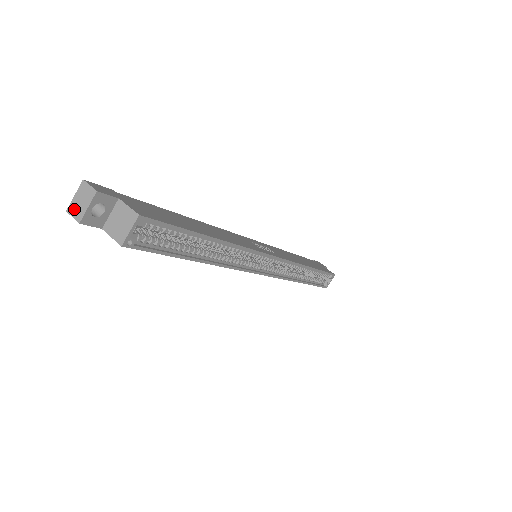
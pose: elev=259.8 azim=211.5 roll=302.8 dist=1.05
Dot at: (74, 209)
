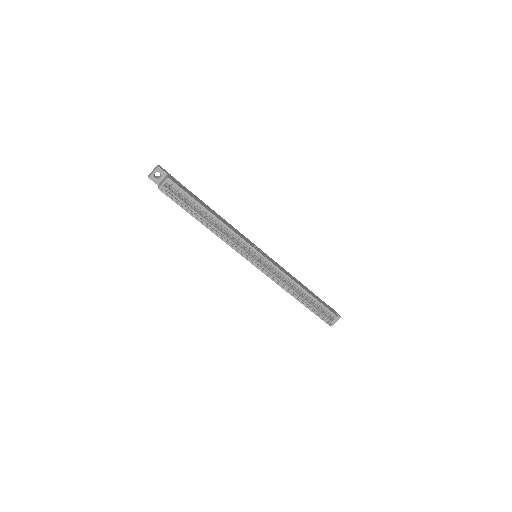
Dot at: (150, 174)
